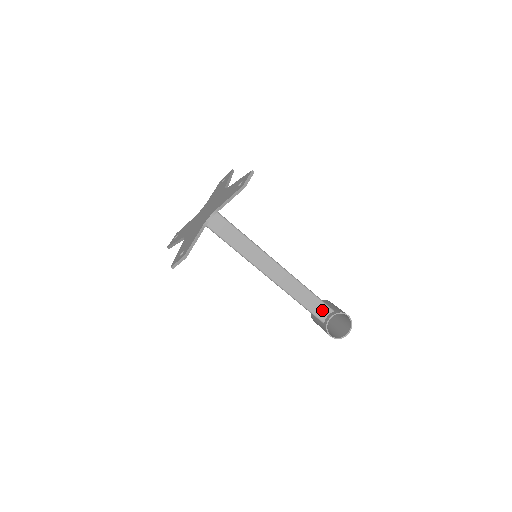
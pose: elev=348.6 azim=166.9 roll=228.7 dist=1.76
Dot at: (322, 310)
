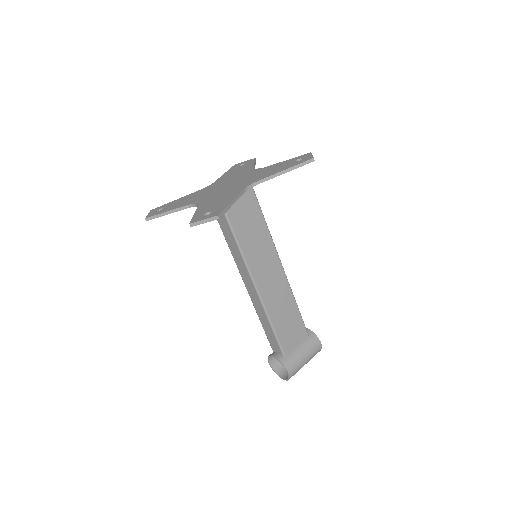
Dot at: (275, 345)
